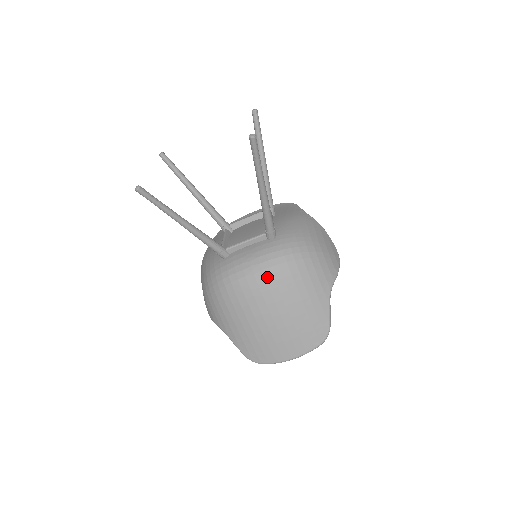
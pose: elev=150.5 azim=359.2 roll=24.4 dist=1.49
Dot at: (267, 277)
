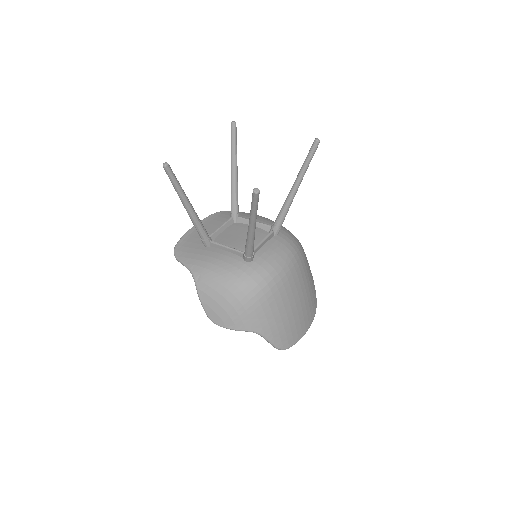
Dot at: (295, 265)
